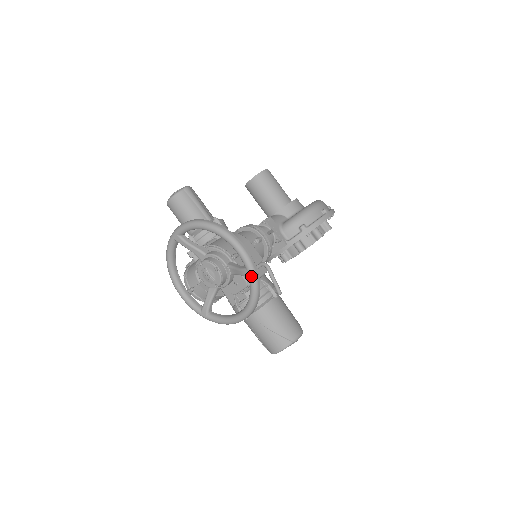
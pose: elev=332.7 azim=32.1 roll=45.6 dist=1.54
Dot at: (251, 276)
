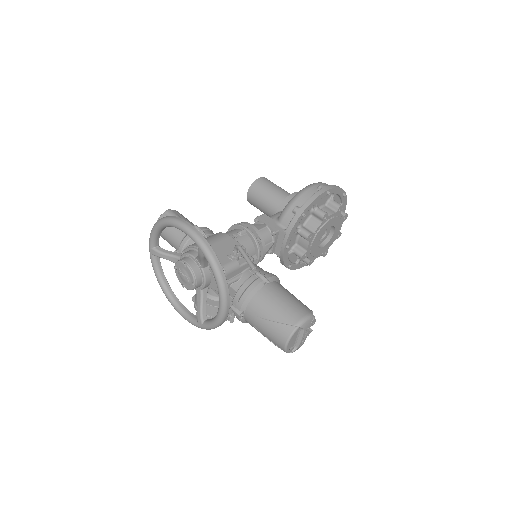
Dot at: (204, 252)
